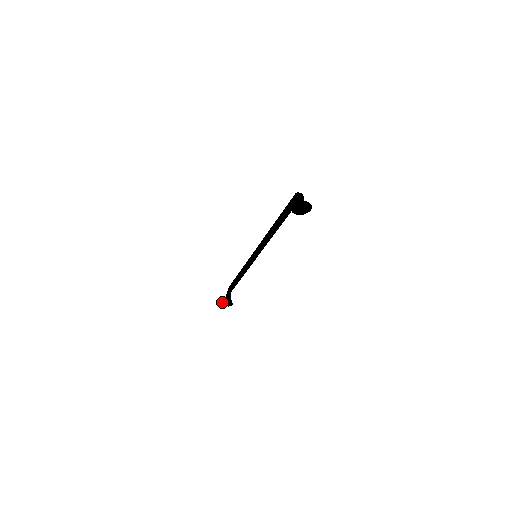
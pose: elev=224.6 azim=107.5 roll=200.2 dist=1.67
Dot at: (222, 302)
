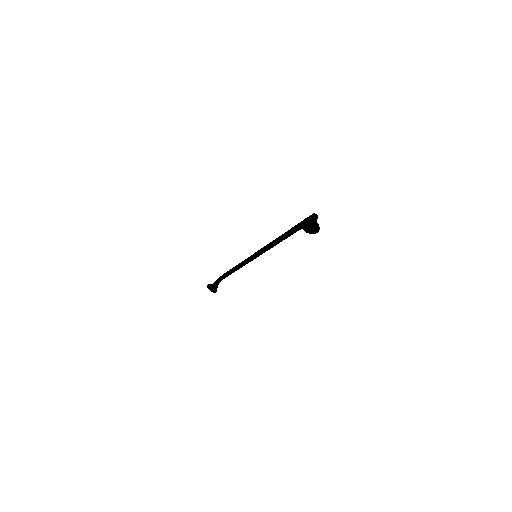
Dot at: (209, 285)
